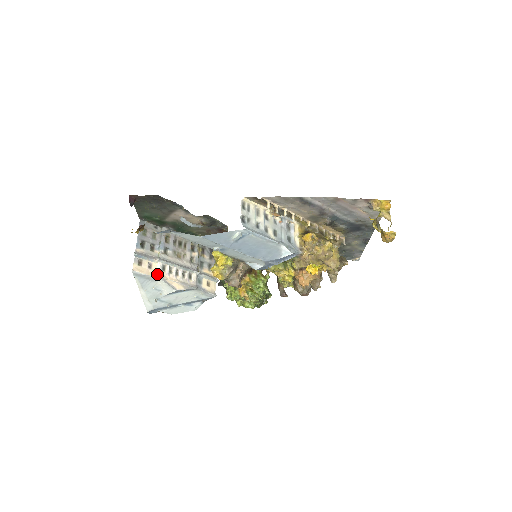
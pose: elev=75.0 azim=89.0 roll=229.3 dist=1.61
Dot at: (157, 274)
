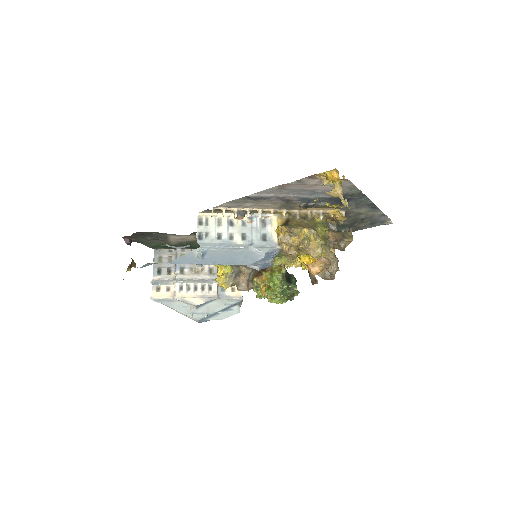
Dot at: (175, 295)
